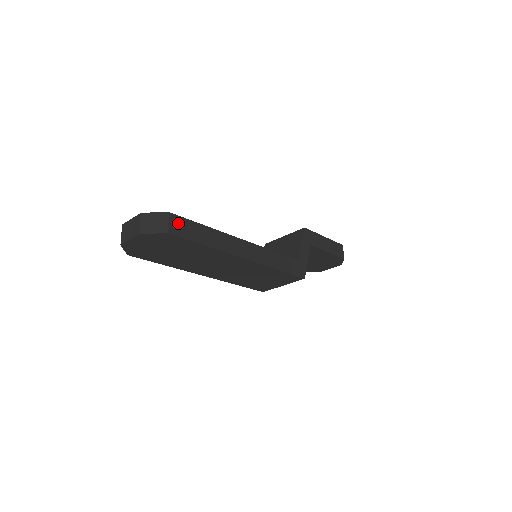
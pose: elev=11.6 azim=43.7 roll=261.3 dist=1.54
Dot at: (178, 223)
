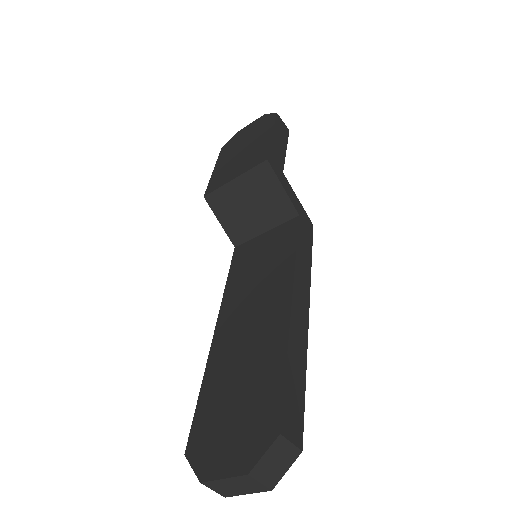
Dot at: (290, 421)
